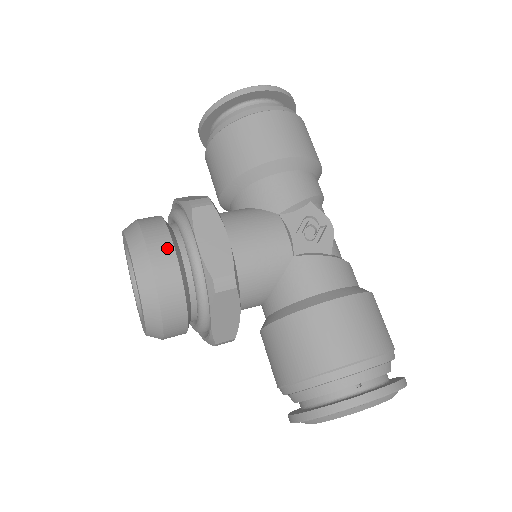
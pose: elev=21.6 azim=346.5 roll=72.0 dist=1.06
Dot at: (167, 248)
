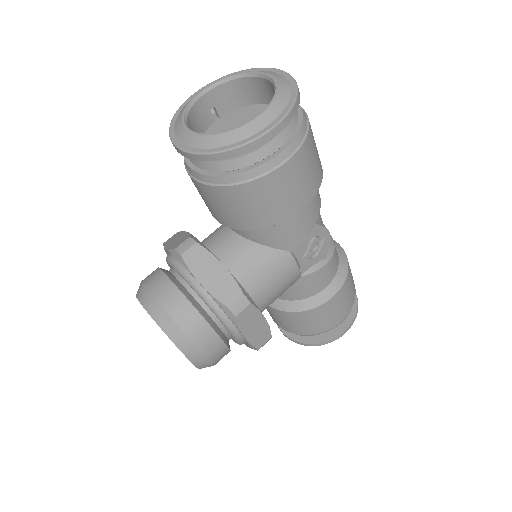
Dot at: (217, 344)
